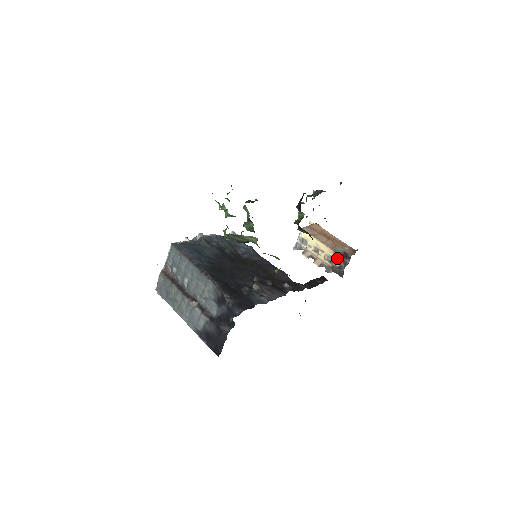
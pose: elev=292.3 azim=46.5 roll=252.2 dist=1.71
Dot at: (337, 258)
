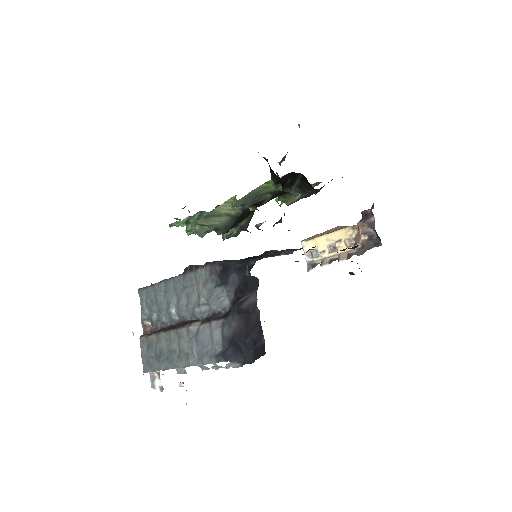
Dot at: (359, 228)
